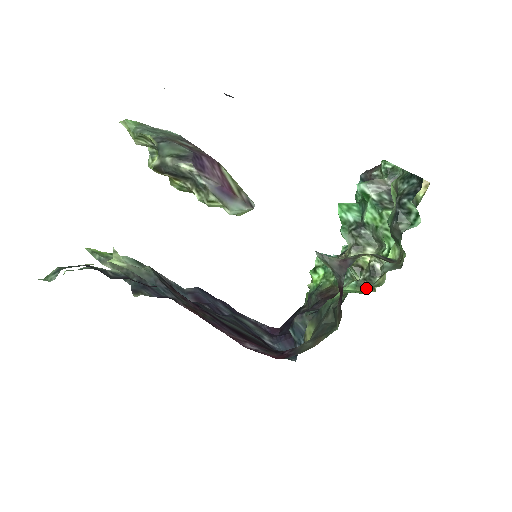
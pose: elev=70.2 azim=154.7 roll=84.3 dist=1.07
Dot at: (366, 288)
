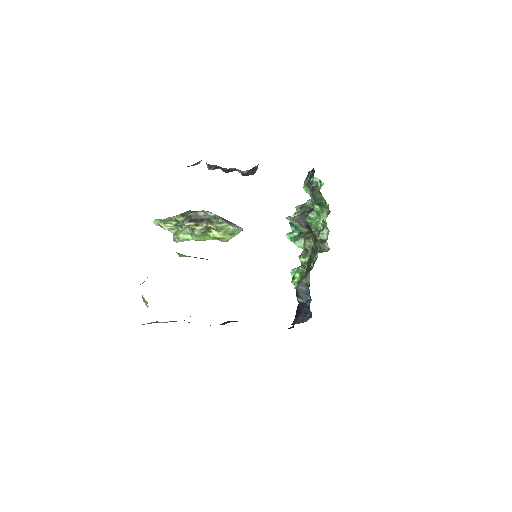
Dot at: (324, 251)
